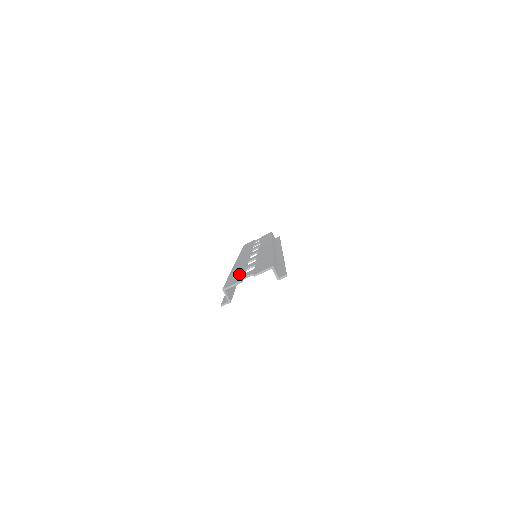
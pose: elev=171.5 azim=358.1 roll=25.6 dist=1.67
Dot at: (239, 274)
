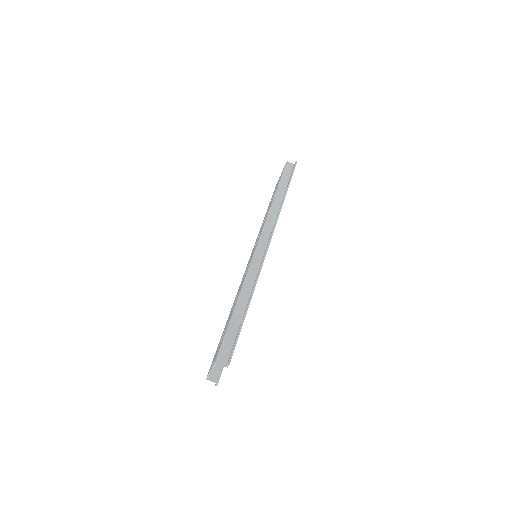
Dot at: occluded
